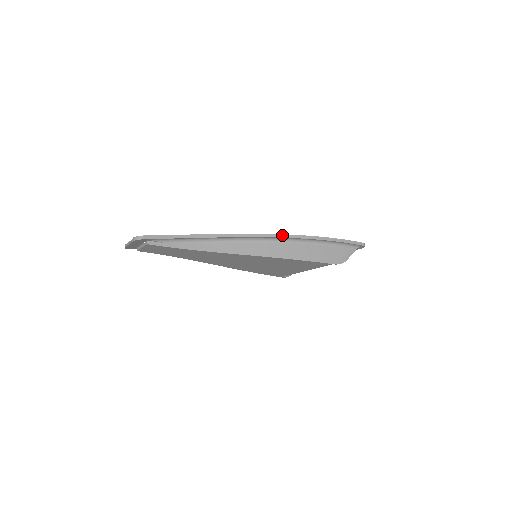
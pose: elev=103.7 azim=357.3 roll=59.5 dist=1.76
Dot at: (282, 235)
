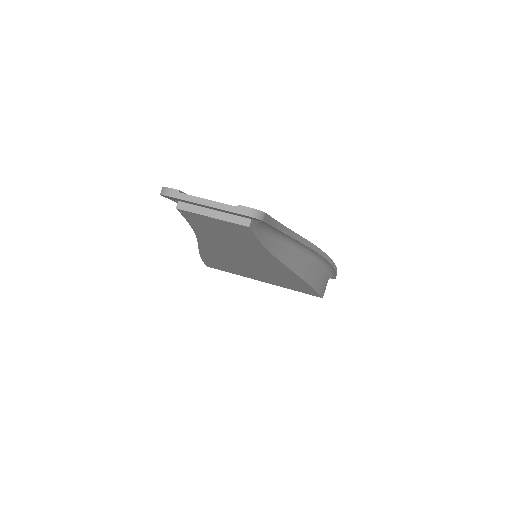
Dot at: (326, 255)
